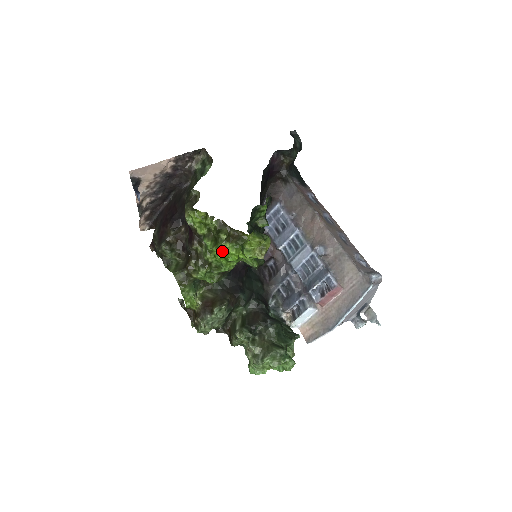
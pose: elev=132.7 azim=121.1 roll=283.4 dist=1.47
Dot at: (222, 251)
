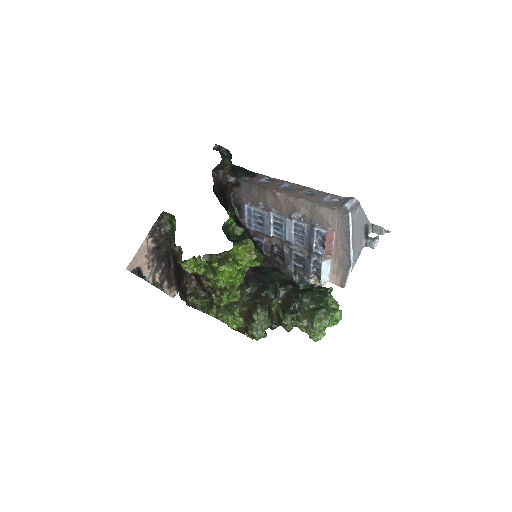
Dot at: (223, 275)
